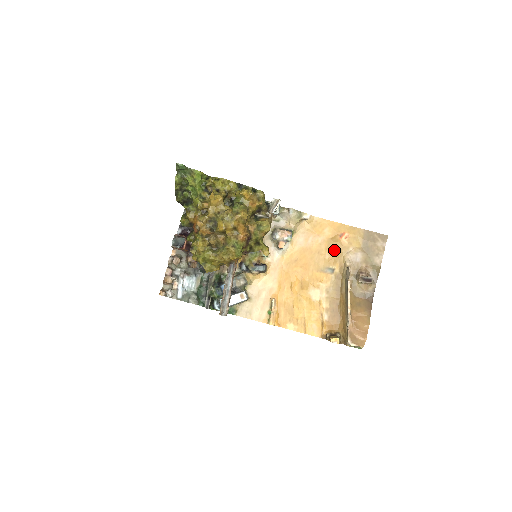
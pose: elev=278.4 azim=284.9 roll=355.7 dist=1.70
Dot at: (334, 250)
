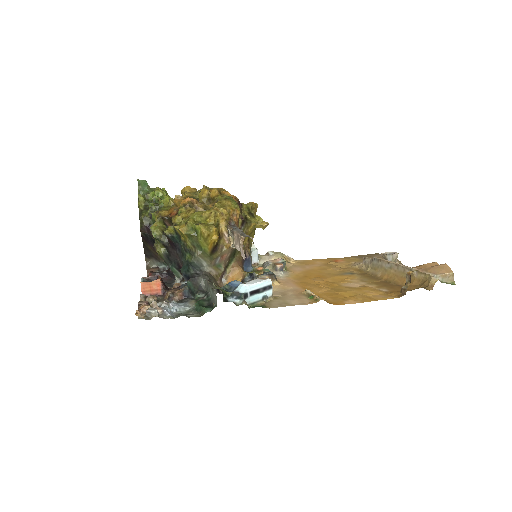
Dot at: (338, 267)
